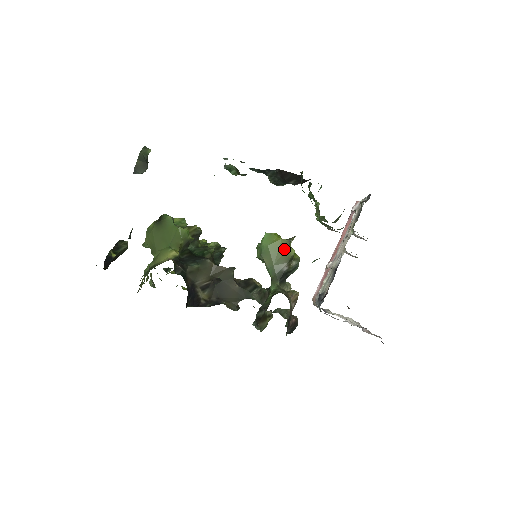
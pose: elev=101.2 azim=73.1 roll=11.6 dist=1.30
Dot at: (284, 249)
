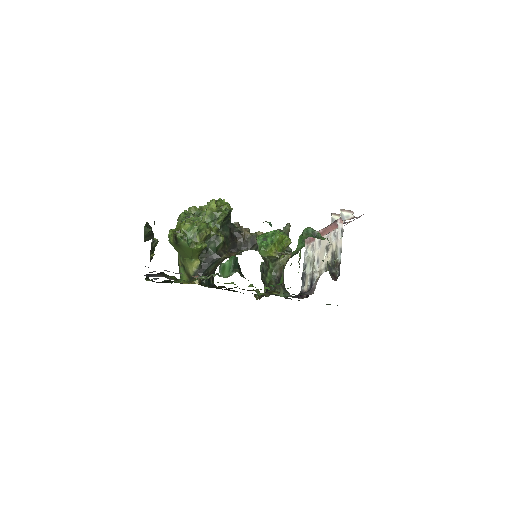
Dot at: occluded
